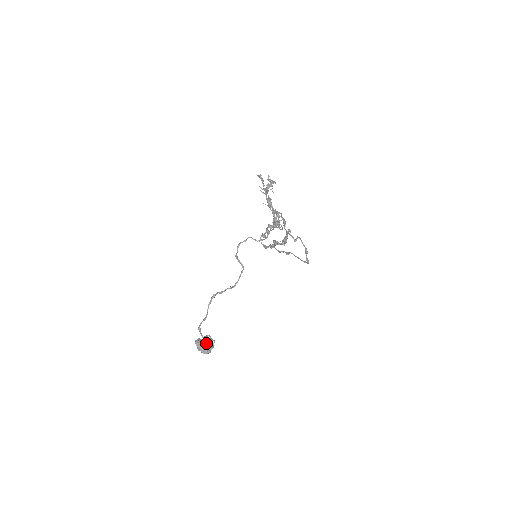
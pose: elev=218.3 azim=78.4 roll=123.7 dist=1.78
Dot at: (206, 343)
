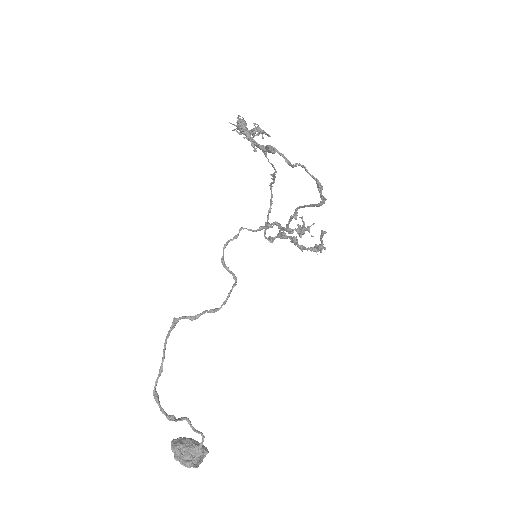
Dot at: (189, 443)
